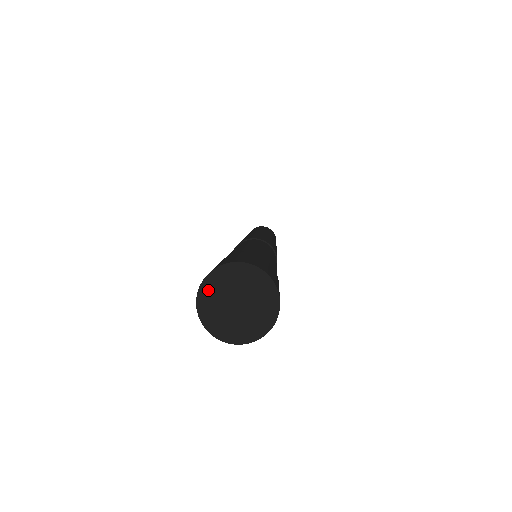
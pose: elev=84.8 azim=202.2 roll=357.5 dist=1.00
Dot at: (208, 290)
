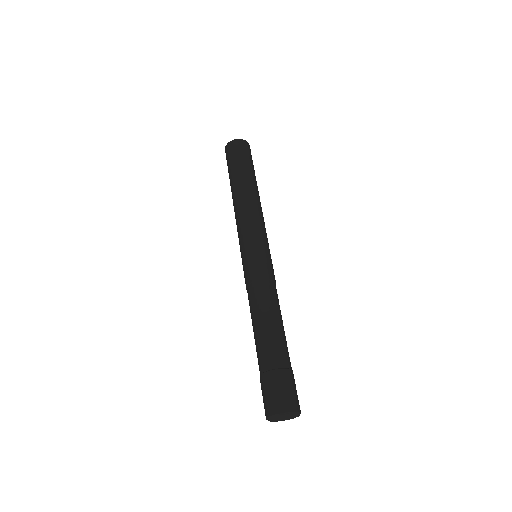
Dot at: (272, 418)
